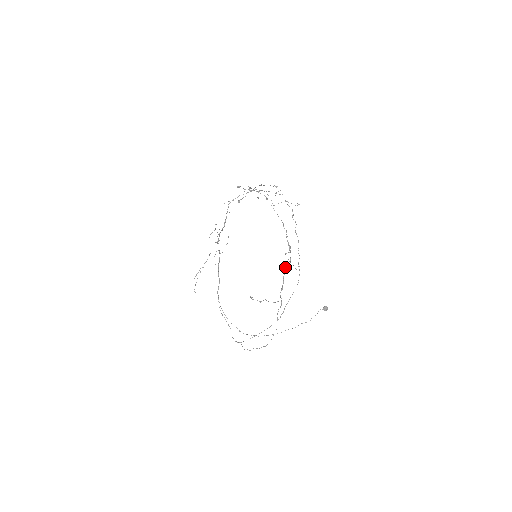
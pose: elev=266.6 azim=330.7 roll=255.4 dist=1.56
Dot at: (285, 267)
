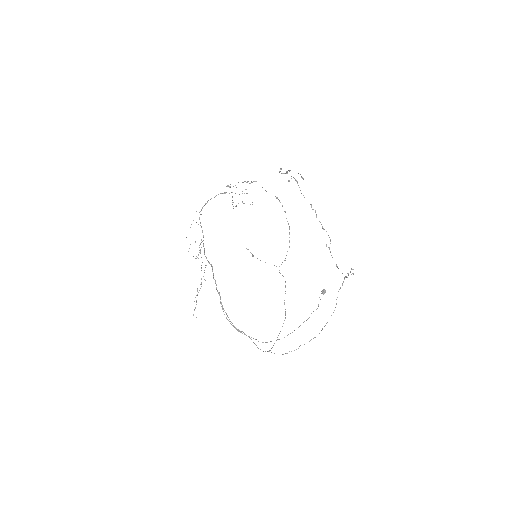
Dot at: occluded
